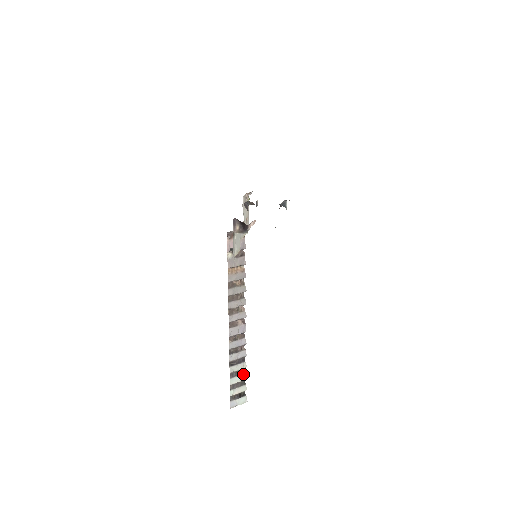
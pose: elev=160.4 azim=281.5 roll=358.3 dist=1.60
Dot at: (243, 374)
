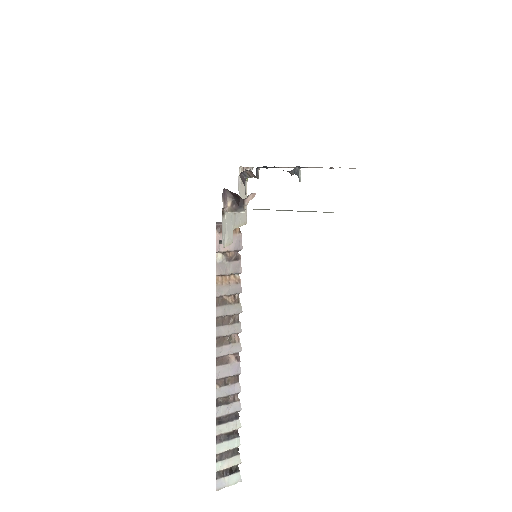
Dot at: (236, 438)
